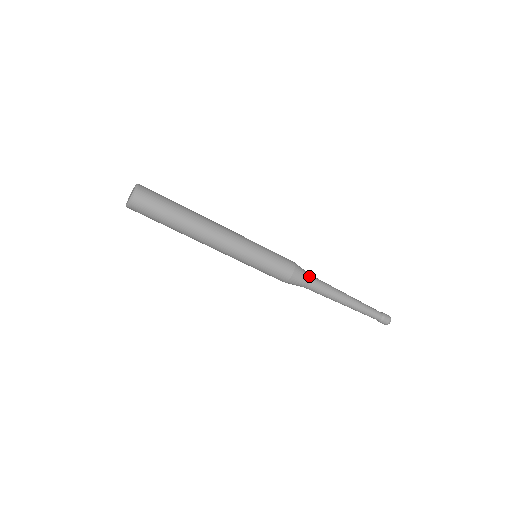
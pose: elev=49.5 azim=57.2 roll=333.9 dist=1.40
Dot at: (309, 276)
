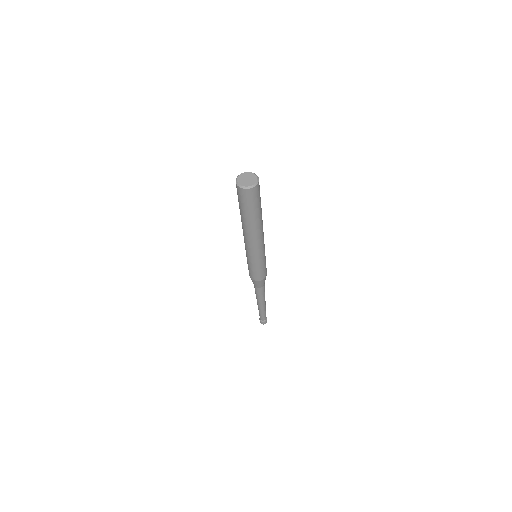
Dot at: occluded
